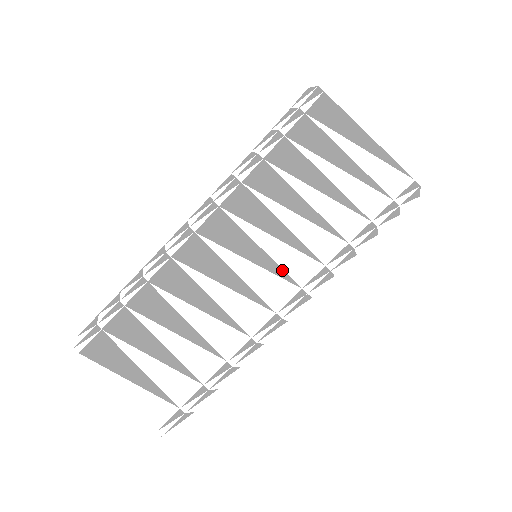
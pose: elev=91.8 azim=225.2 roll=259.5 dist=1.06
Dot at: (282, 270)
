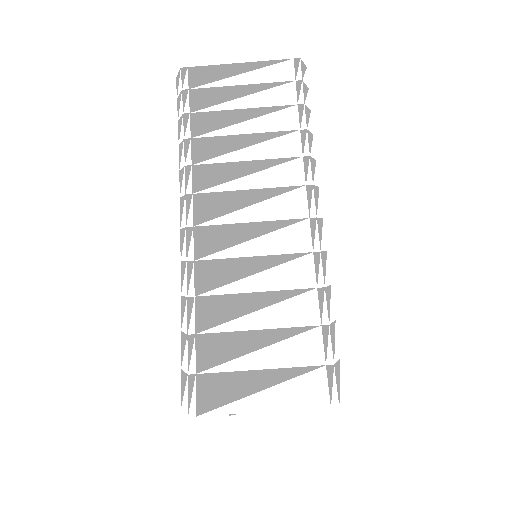
Dot at: (280, 188)
